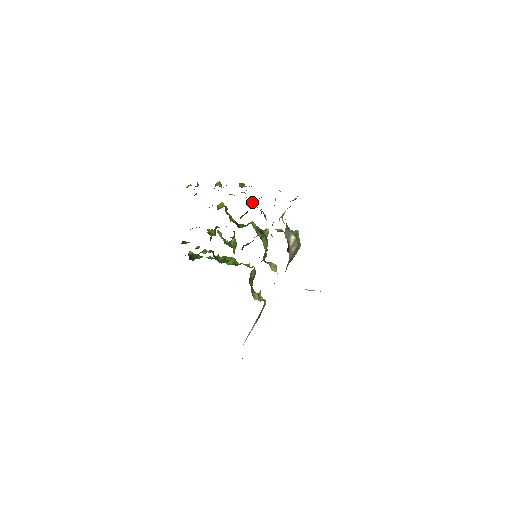
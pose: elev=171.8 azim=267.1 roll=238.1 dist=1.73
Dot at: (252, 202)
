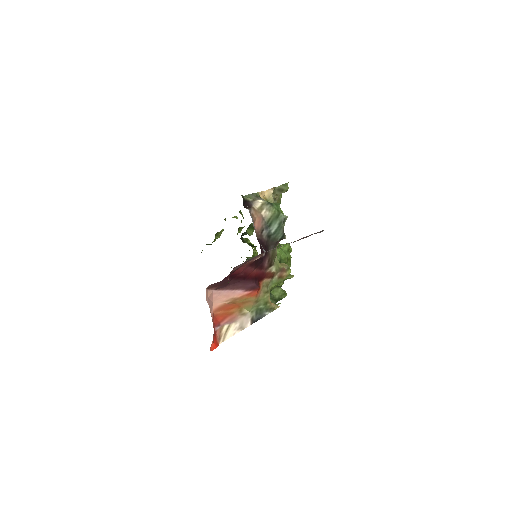
Dot at: occluded
